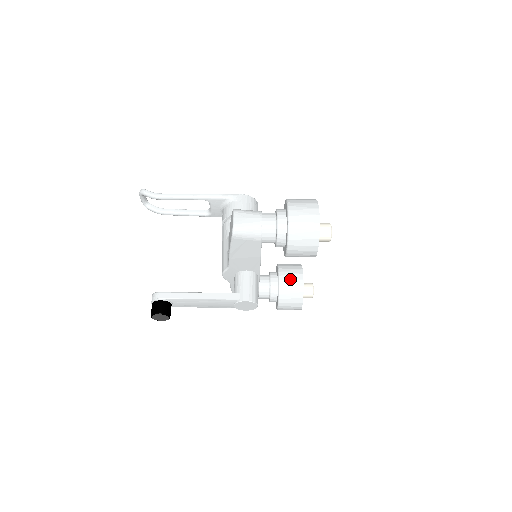
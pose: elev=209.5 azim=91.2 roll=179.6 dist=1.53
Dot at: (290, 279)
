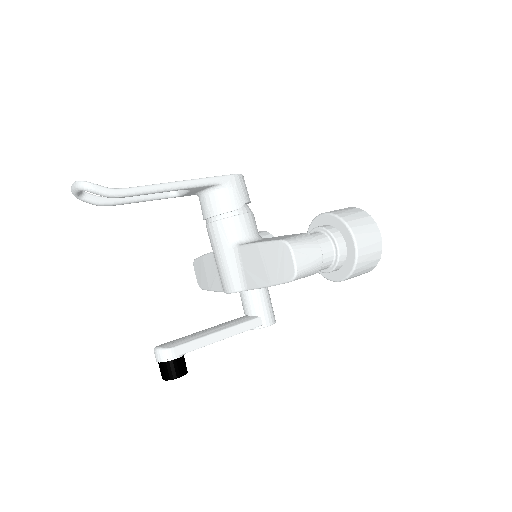
Dot at: occluded
